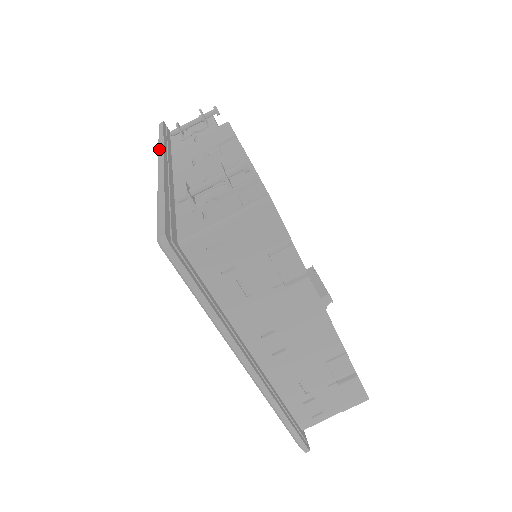
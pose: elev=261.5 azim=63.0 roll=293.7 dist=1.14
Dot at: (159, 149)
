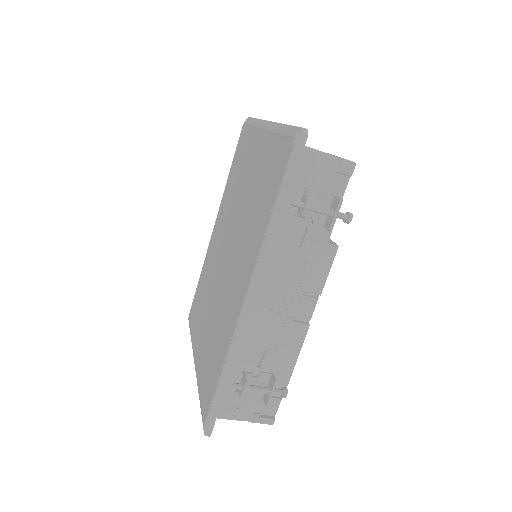
Dot at: (263, 259)
